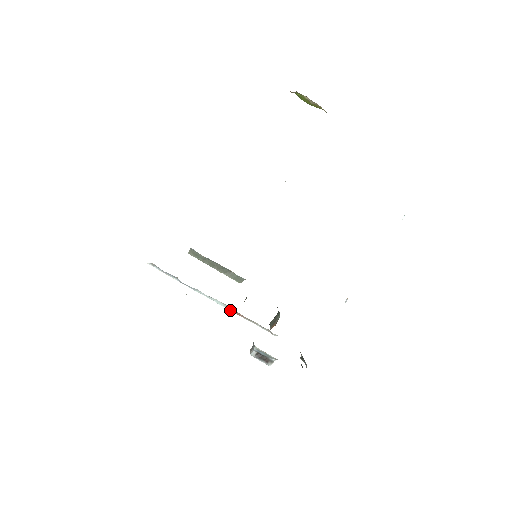
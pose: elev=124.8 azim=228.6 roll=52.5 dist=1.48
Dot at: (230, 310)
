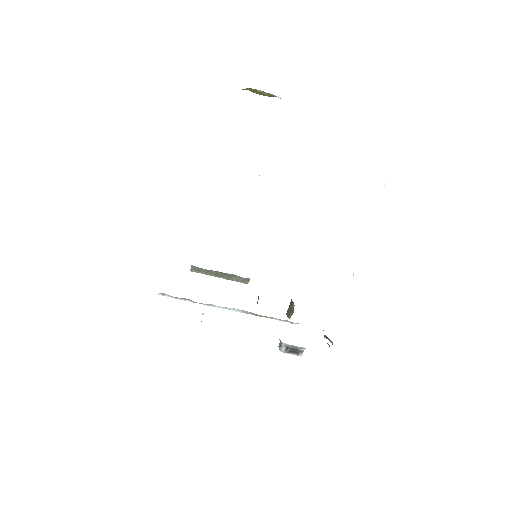
Dot at: (247, 313)
